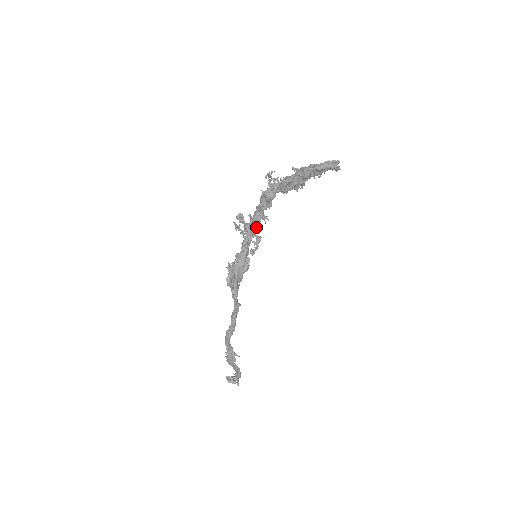
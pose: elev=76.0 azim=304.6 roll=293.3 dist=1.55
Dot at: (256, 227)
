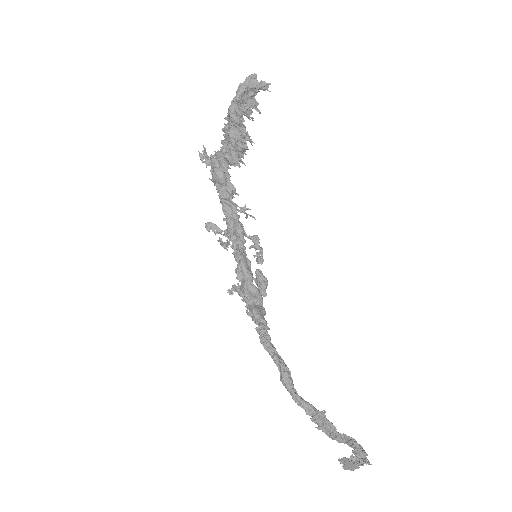
Dot at: (236, 225)
